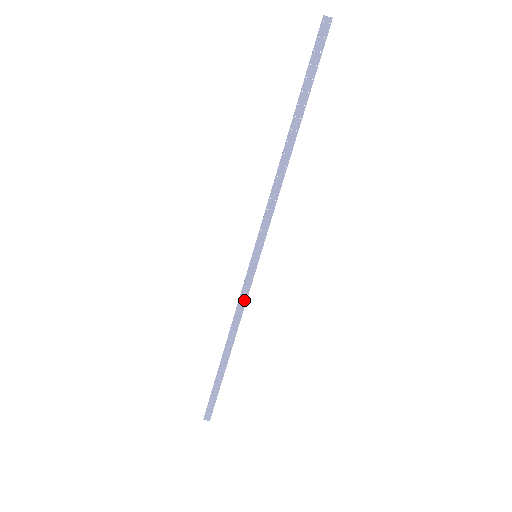
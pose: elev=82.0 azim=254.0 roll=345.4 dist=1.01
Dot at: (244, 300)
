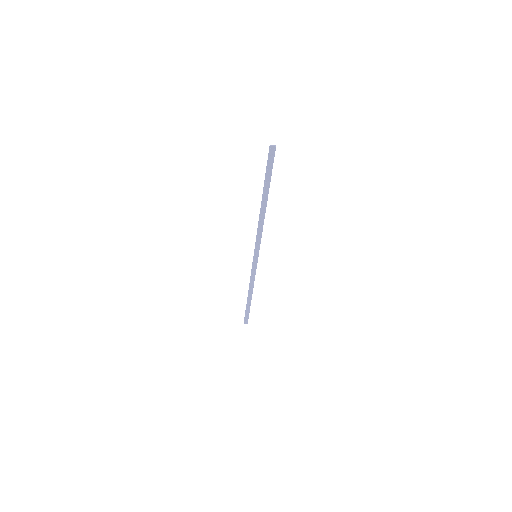
Dot at: (254, 275)
